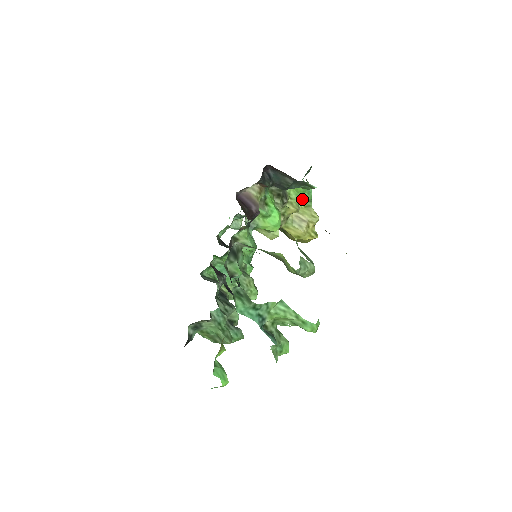
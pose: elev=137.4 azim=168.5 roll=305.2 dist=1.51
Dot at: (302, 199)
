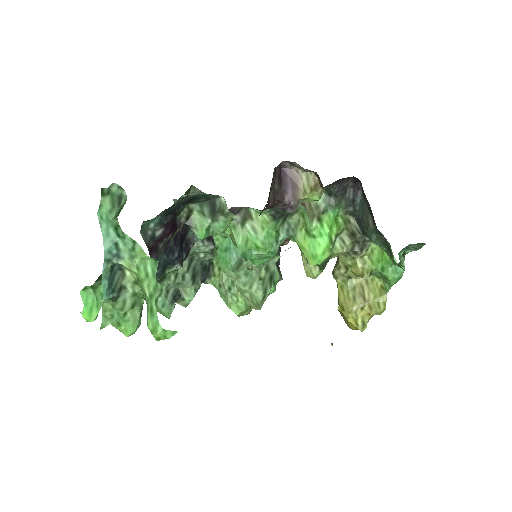
Dot at: (381, 270)
